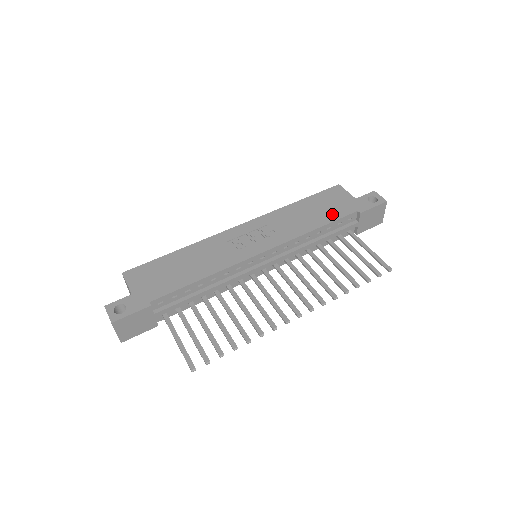
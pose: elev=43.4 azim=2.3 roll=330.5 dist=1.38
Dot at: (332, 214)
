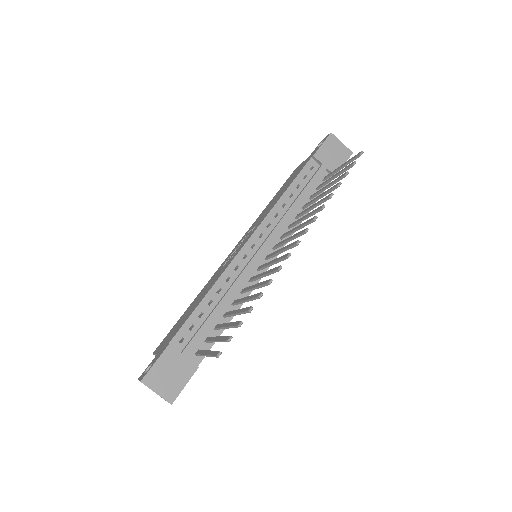
Dot at: (293, 178)
